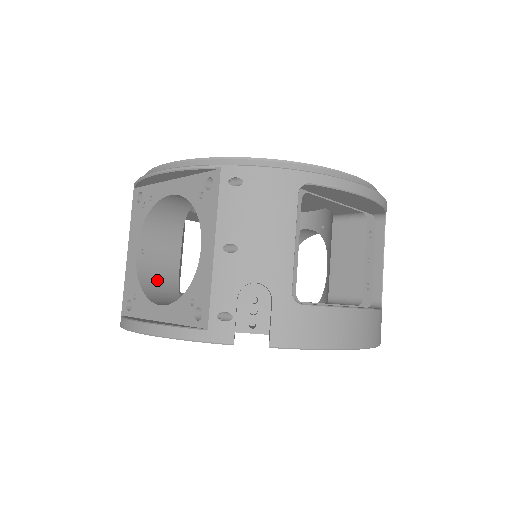
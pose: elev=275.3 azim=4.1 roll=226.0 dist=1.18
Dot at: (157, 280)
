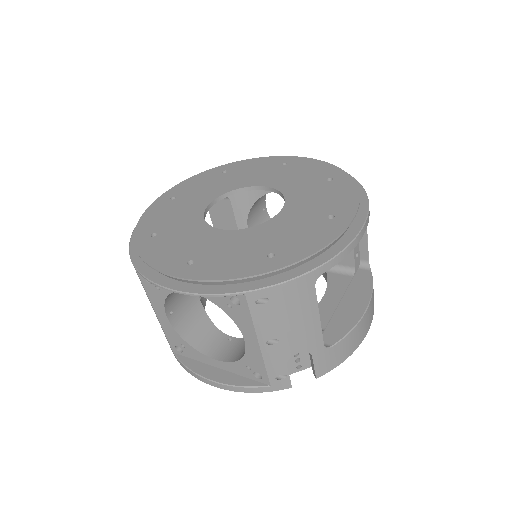
Dot at: (191, 323)
